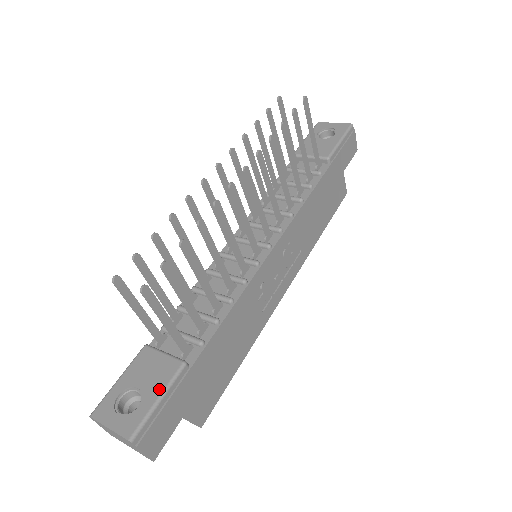
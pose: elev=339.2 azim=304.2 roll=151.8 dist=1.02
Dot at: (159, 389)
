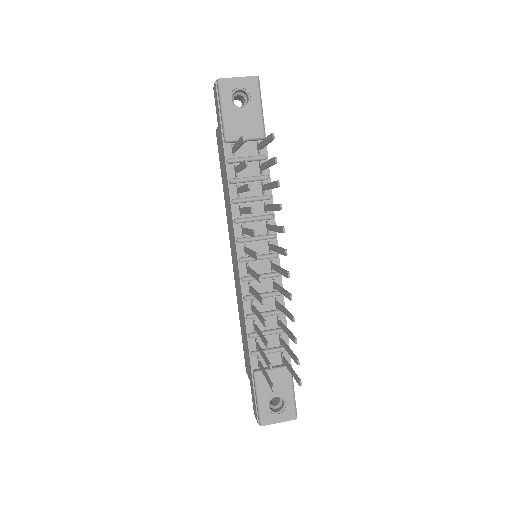
Dot at: (289, 389)
